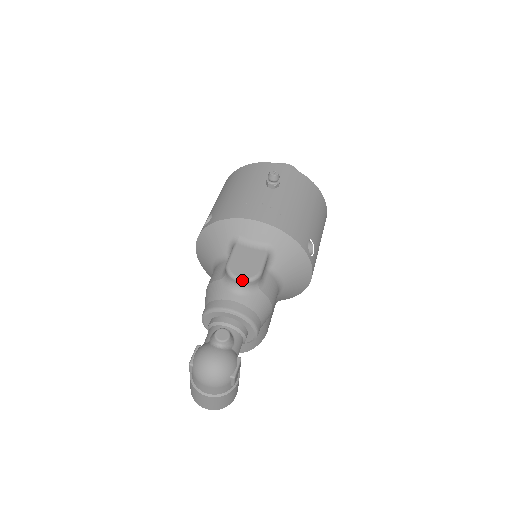
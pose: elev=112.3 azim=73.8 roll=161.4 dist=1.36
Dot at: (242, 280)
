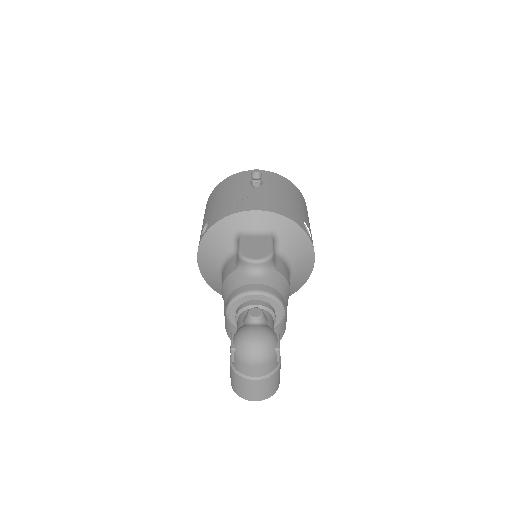
Dot at: (258, 261)
